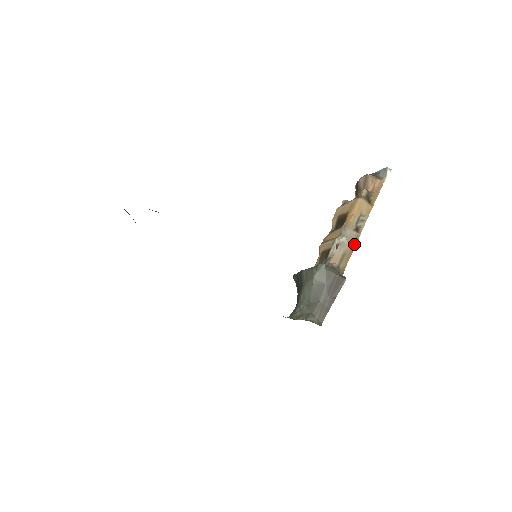
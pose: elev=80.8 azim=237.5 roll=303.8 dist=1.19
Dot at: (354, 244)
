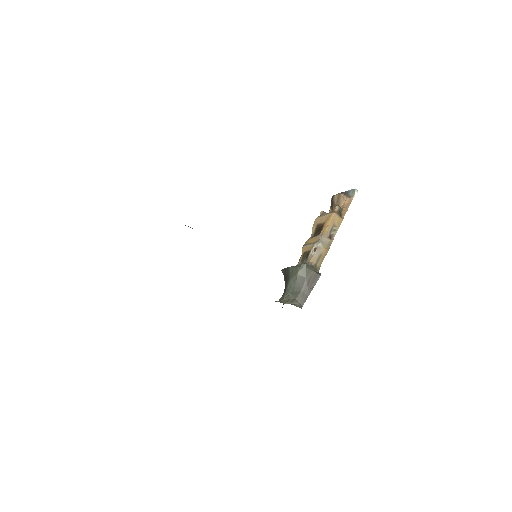
Dot at: (328, 248)
